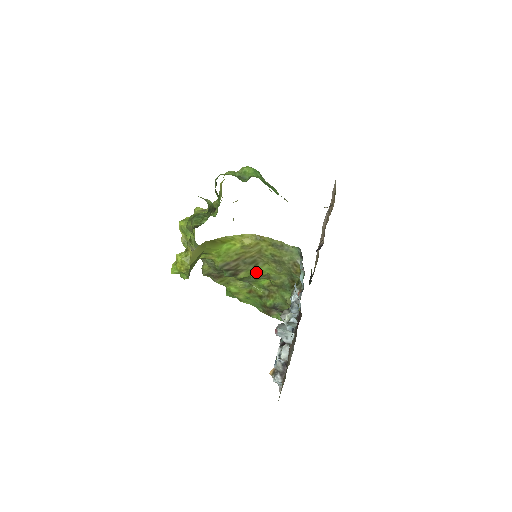
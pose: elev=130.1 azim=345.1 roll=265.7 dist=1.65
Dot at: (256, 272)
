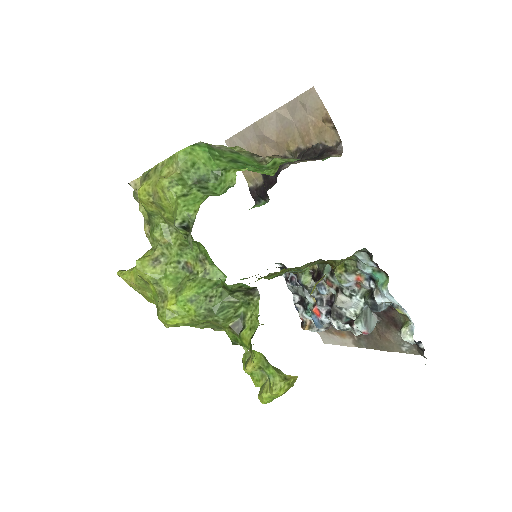
Dot at: occluded
